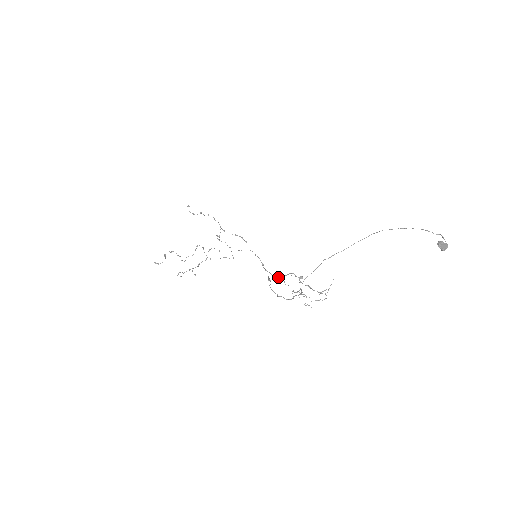
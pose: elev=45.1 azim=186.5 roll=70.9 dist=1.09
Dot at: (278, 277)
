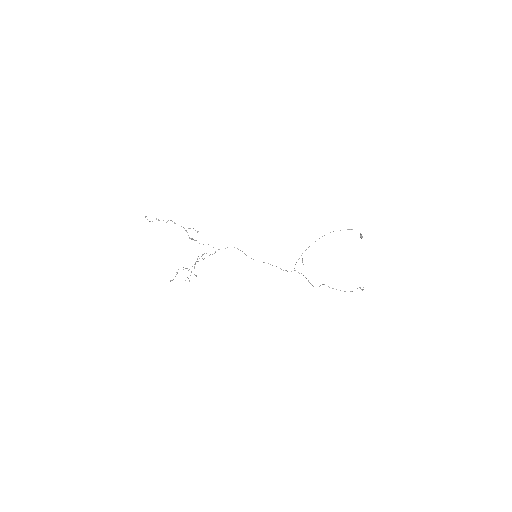
Dot at: occluded
